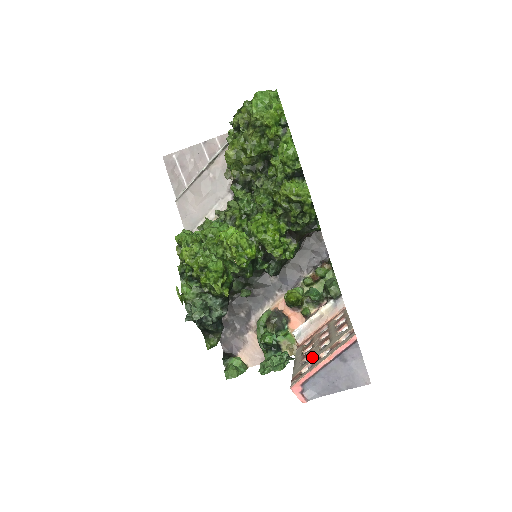
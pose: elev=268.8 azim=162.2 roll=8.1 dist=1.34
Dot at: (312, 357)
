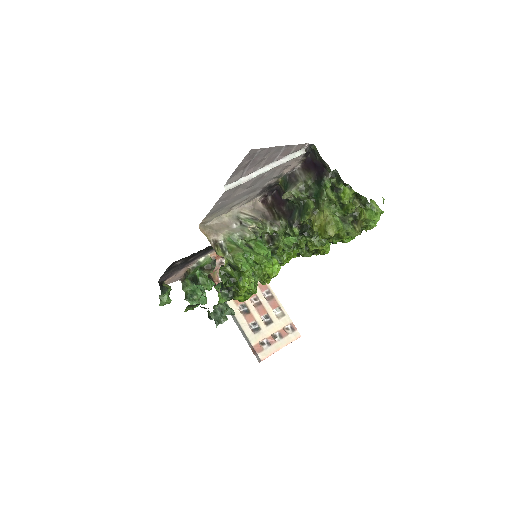
Dot at: (262, 330)
